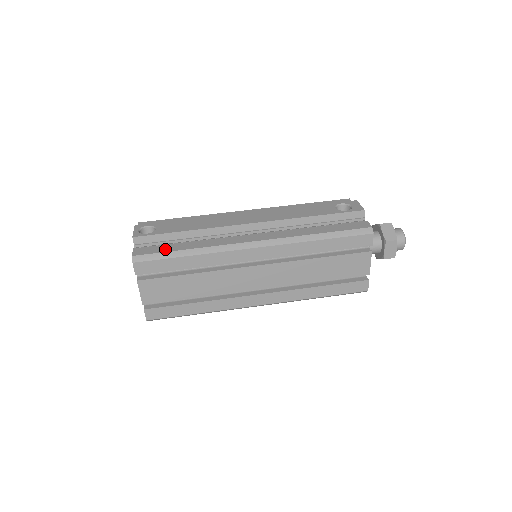
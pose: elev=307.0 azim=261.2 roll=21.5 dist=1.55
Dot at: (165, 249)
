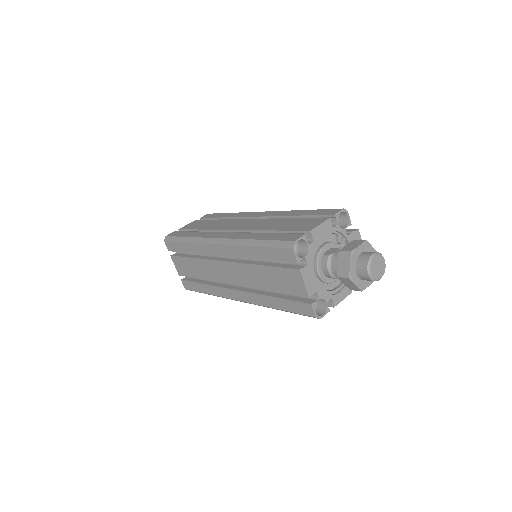
Dot at: occluded
